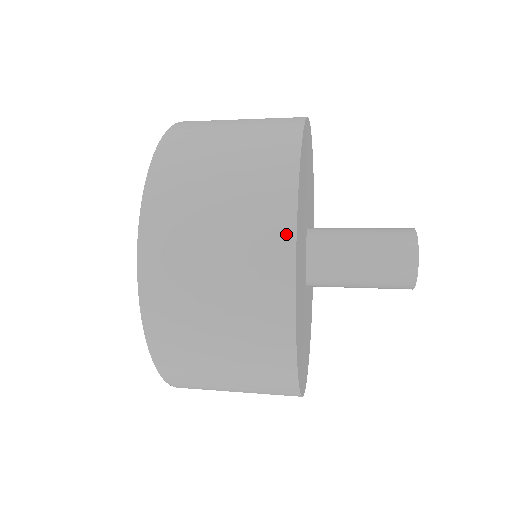
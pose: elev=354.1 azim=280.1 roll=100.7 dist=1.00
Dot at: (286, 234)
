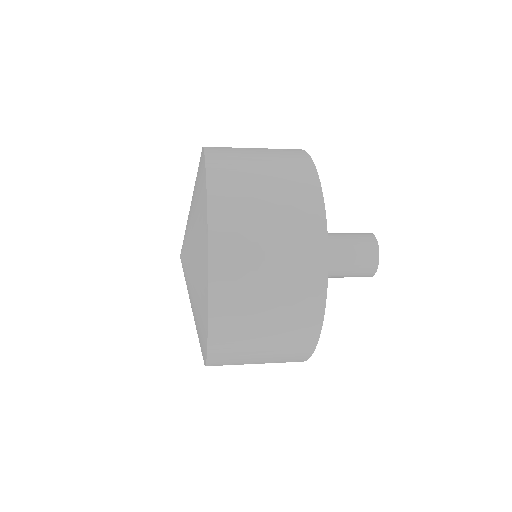
Dot at: (313, 337)
